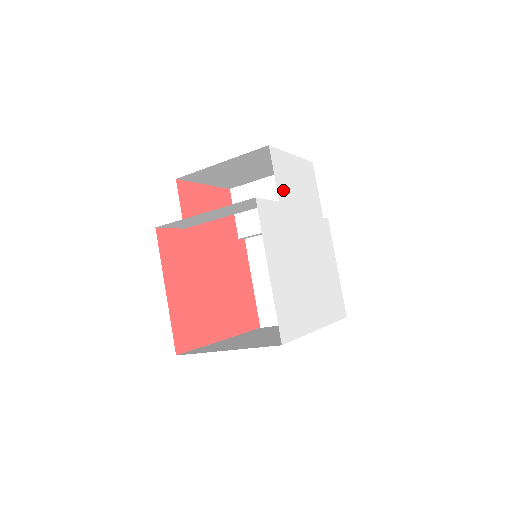
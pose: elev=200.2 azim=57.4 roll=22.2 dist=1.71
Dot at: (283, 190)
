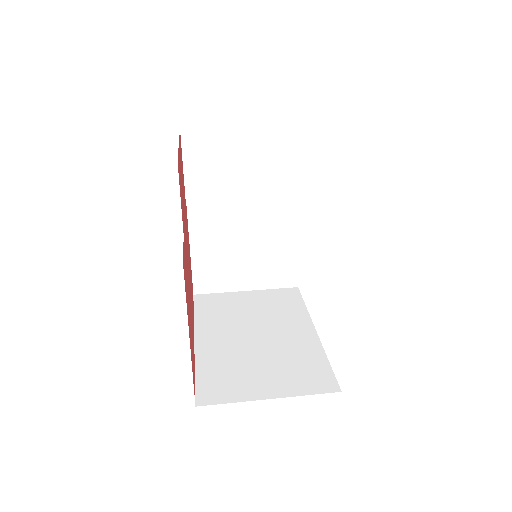
Dot at: occluded
